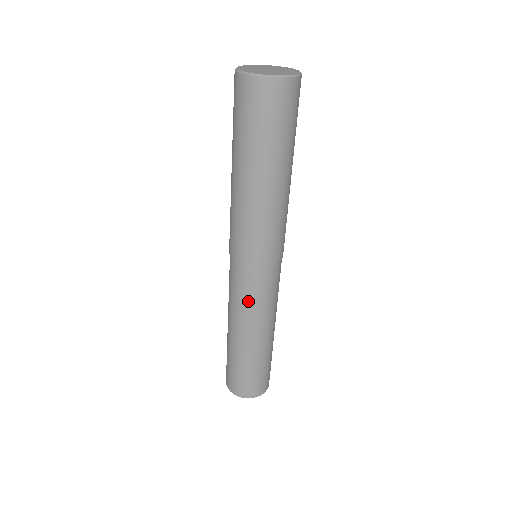
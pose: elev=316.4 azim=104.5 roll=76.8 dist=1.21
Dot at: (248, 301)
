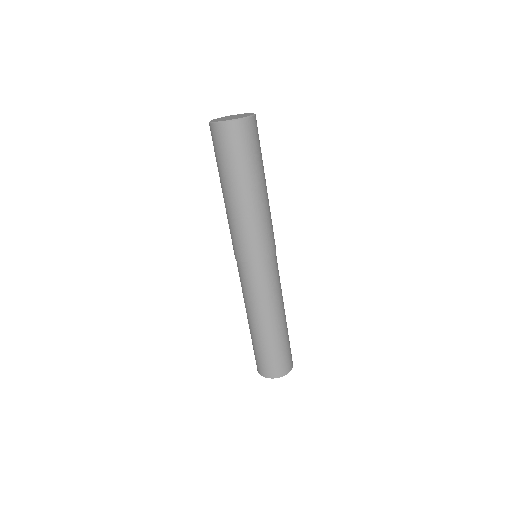
Dot at: (267, 289)
